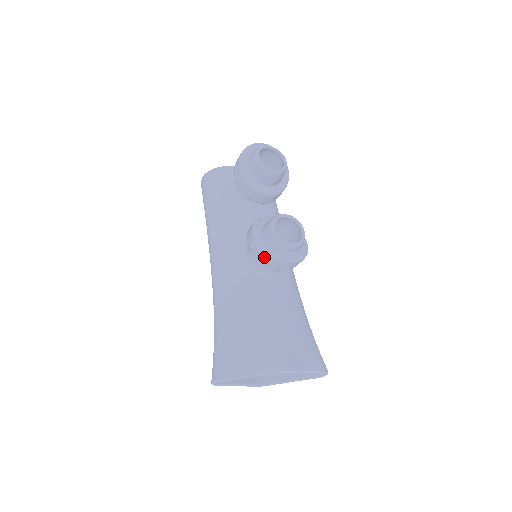
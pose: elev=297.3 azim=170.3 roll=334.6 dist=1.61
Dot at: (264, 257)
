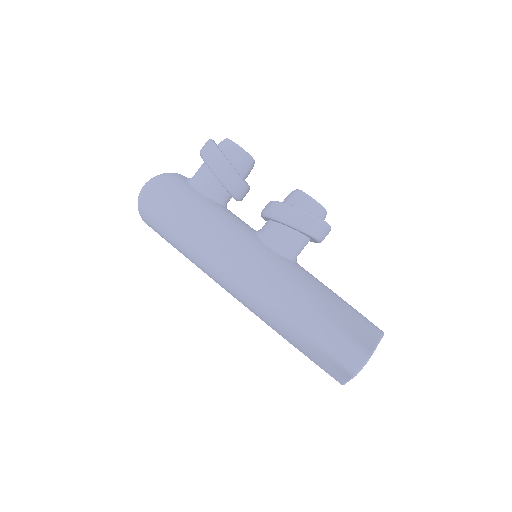
Dot at: (314, 226)
